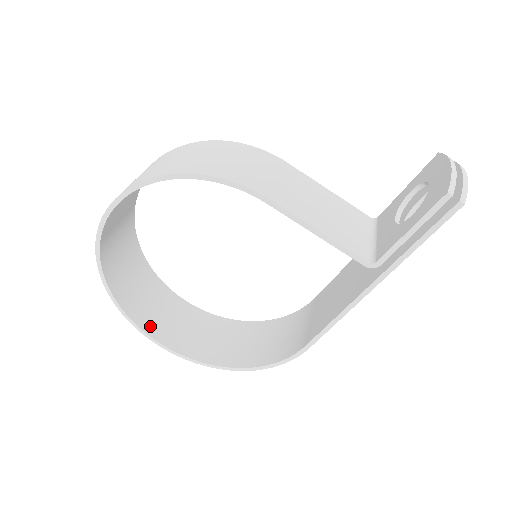
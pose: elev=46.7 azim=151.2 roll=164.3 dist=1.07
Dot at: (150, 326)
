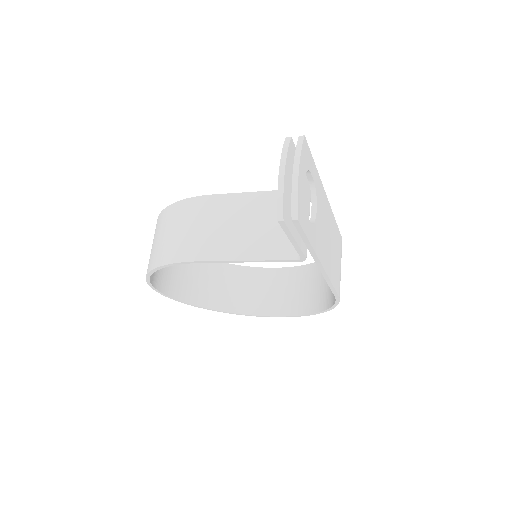
Dot at: (251, 308)
